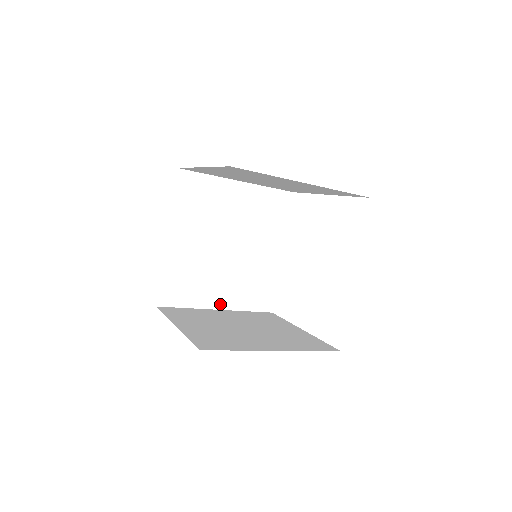
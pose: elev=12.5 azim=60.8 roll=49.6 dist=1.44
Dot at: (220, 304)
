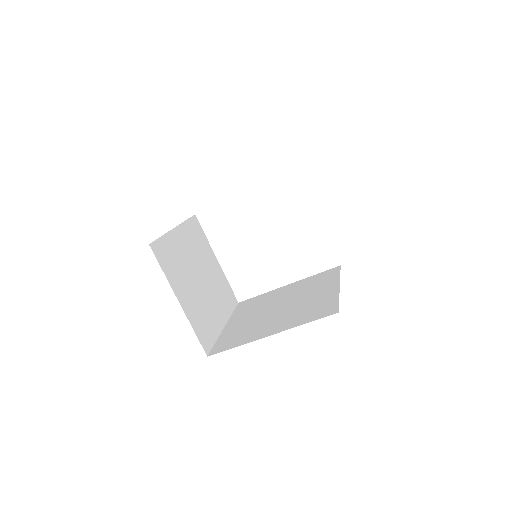
Dot at: occluded
